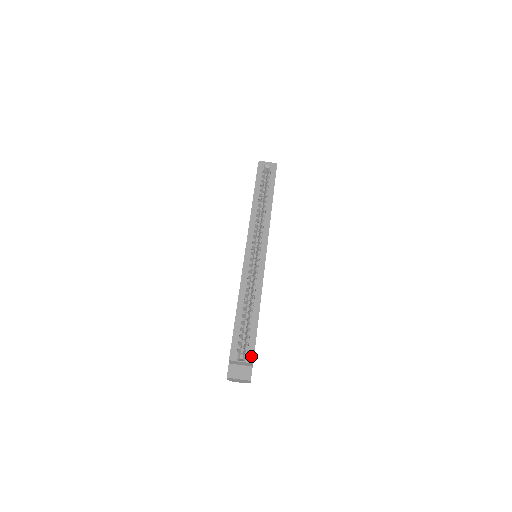
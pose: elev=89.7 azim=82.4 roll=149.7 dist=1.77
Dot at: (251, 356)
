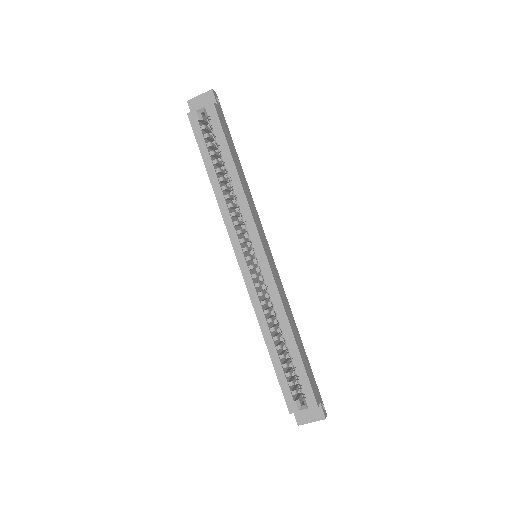
Dot at: (312, 399)
